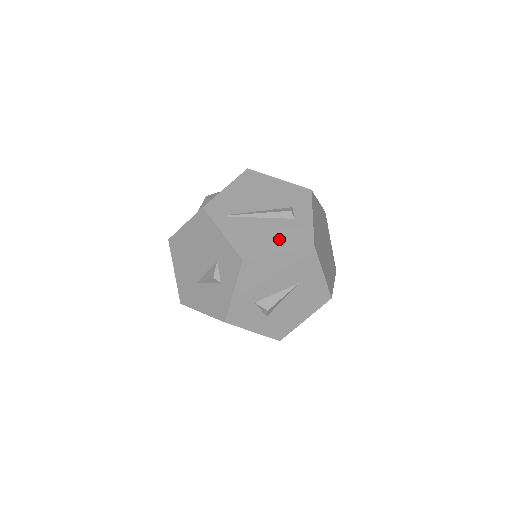
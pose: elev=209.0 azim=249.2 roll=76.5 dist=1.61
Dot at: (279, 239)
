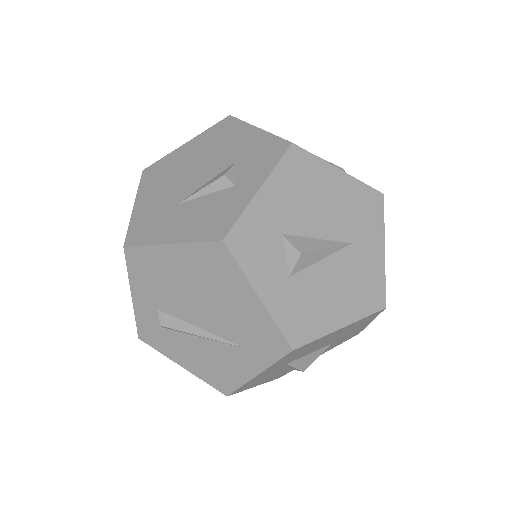
Dot at: occluded
